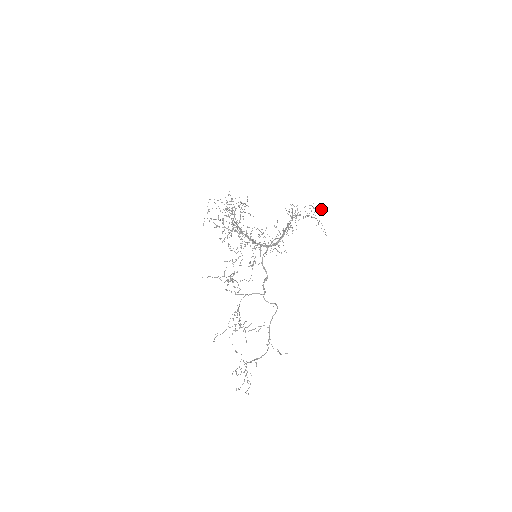
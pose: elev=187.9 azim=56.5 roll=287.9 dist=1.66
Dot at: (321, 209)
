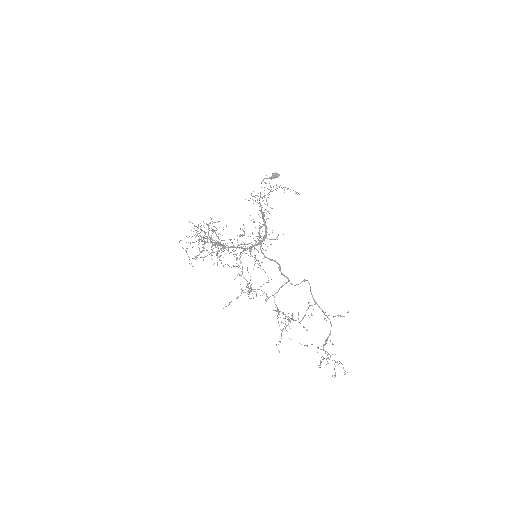
Dot at: (274, 174)
